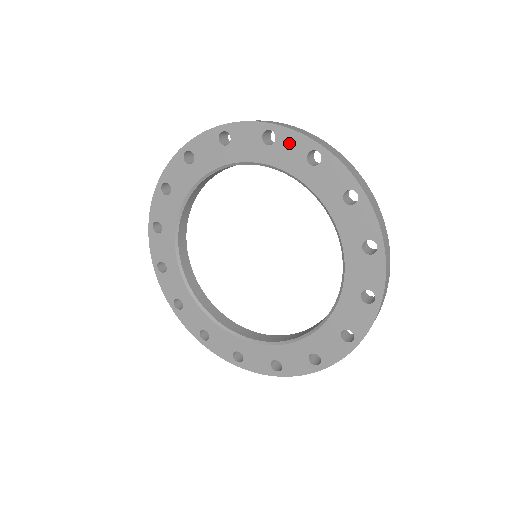
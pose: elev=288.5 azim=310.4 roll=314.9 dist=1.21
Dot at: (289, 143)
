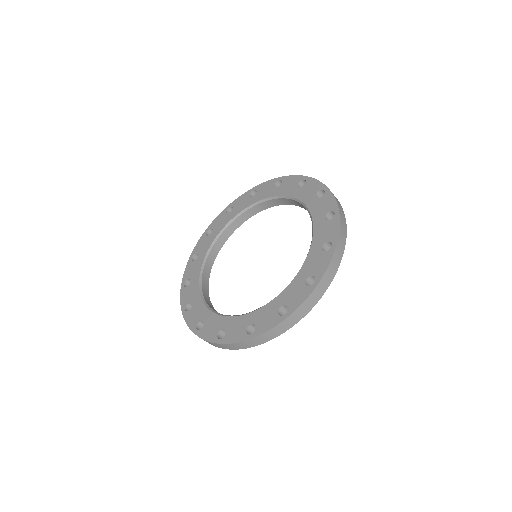
Dot at: (311, 186)
